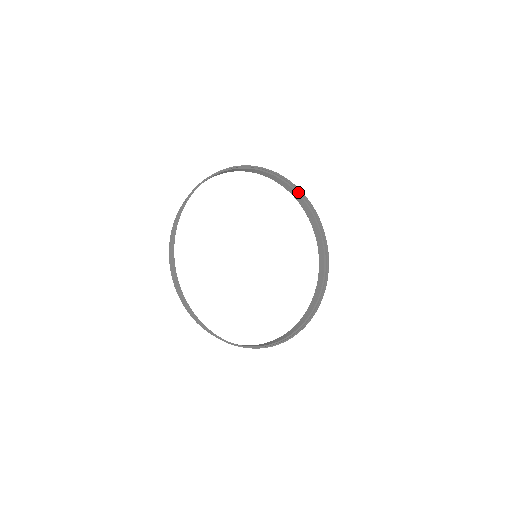
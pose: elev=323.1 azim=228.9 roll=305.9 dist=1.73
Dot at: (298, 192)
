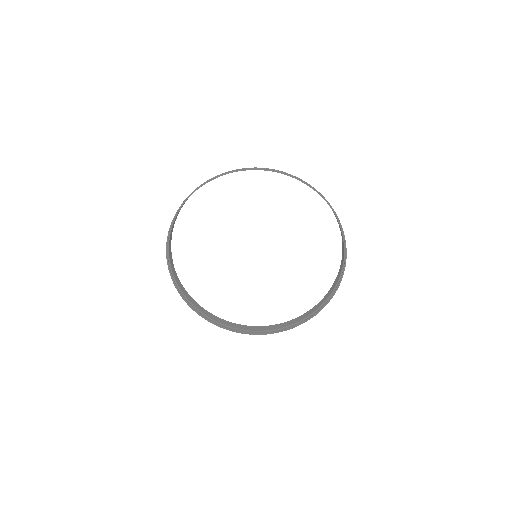
Dot at: occluded
